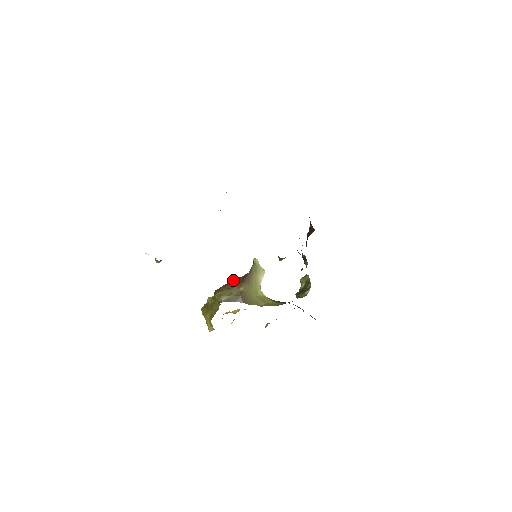
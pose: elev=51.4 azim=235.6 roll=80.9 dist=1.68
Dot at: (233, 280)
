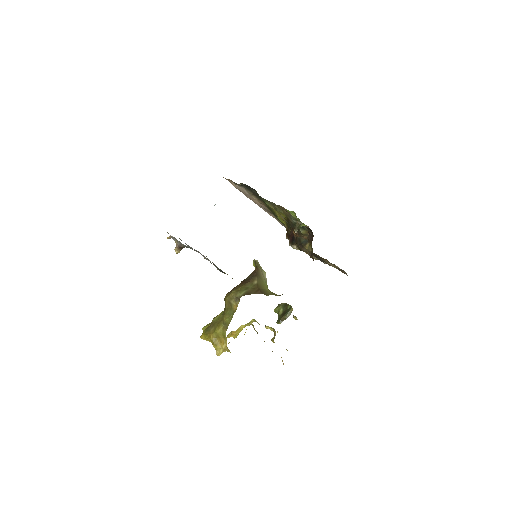
Dot at: occluded
